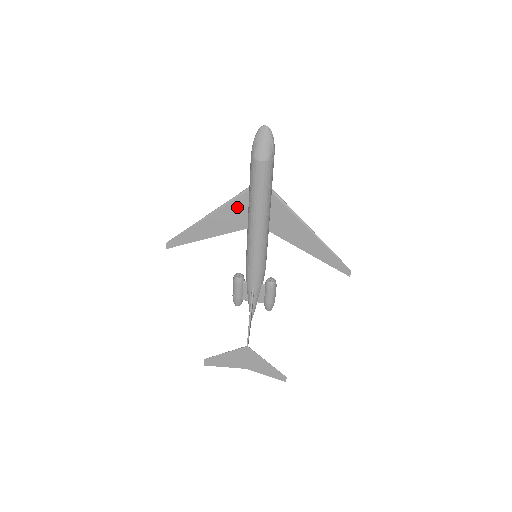
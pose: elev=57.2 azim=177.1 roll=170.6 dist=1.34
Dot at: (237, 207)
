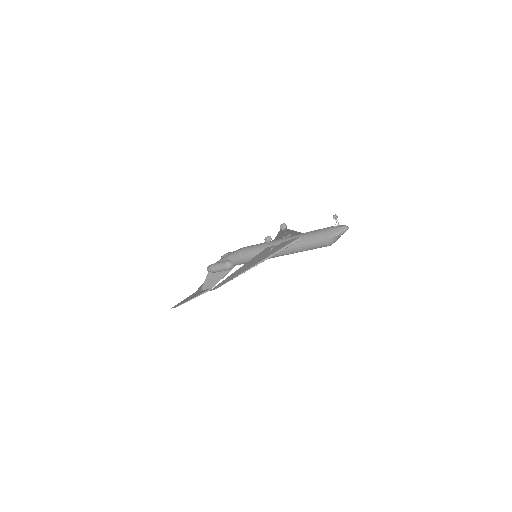
Dot at: occluded
